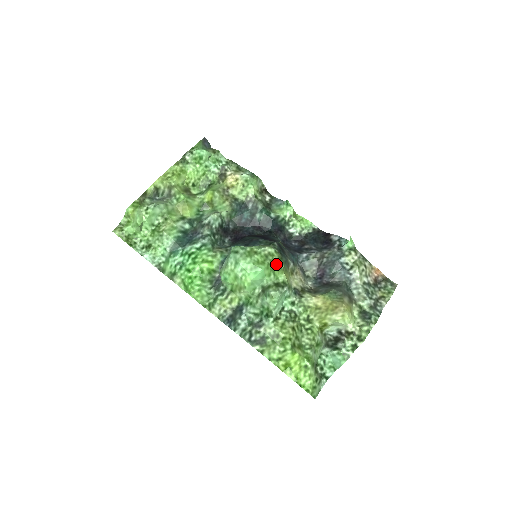
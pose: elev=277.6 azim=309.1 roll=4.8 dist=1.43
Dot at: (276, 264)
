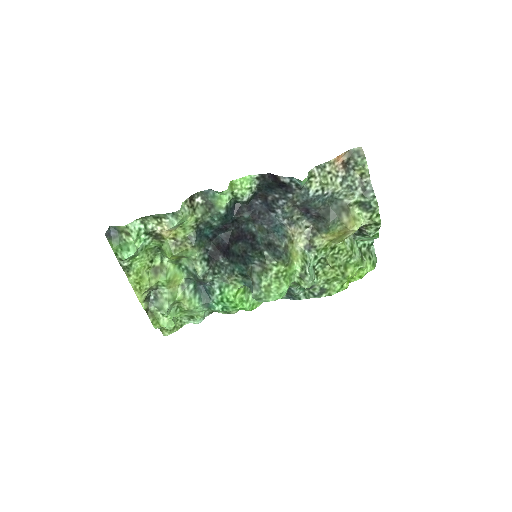
Dot at: (286, 270)
